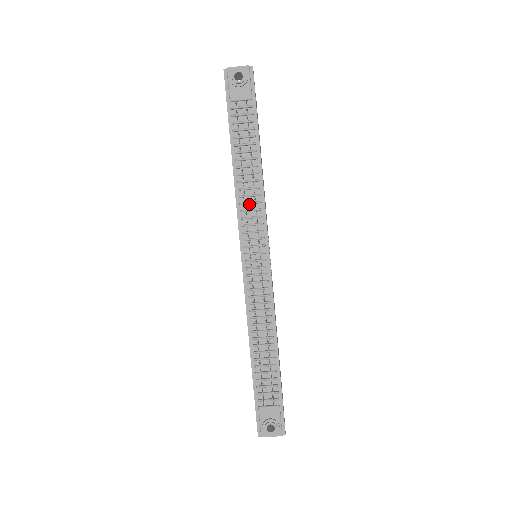
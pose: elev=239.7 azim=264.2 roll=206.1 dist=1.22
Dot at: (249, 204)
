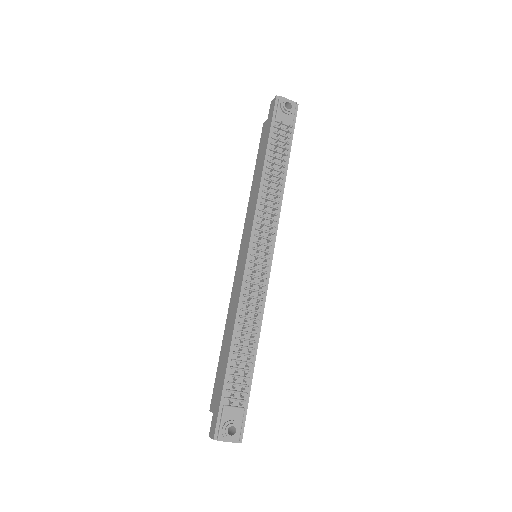
Dot at: (268, 206)
